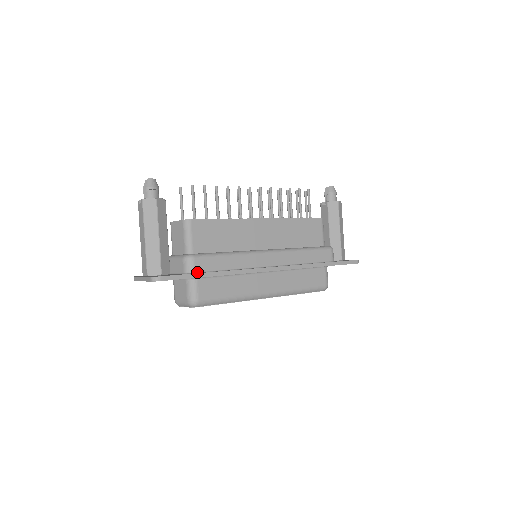
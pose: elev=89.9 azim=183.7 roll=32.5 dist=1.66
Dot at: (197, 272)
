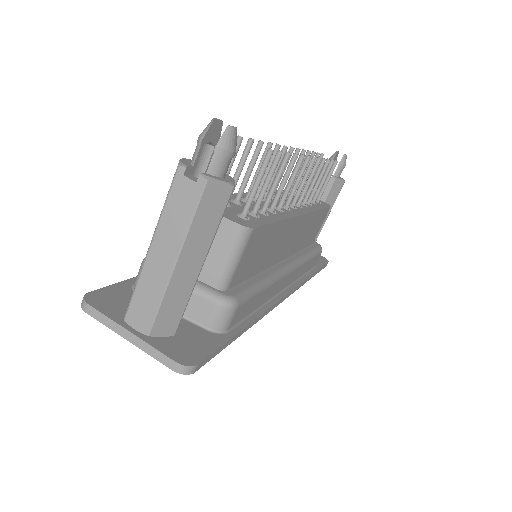
Dot at: (229, 329)
